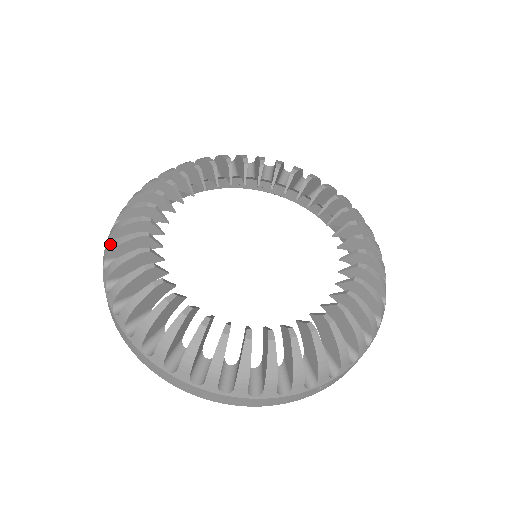
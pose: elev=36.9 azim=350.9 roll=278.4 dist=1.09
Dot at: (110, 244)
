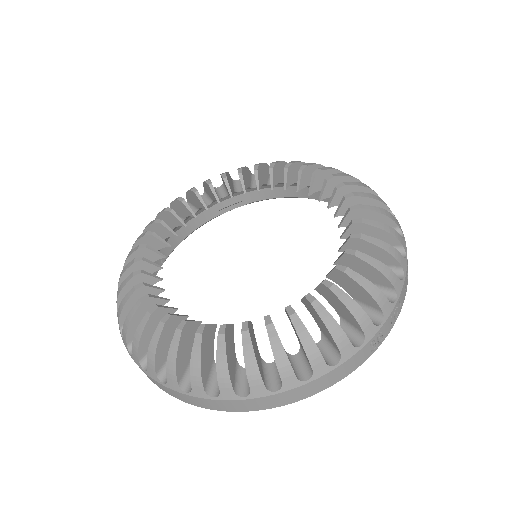
Dot at: (117, 312)
